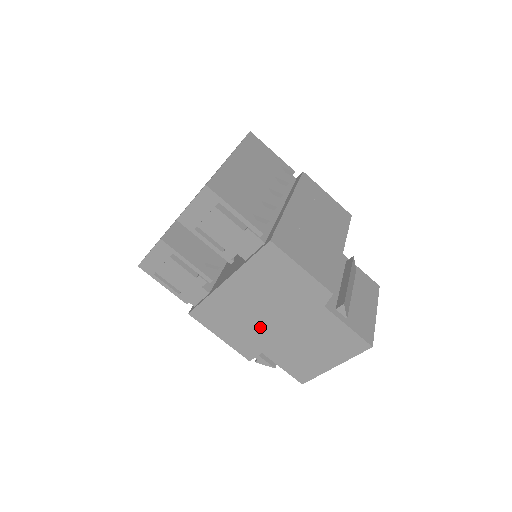
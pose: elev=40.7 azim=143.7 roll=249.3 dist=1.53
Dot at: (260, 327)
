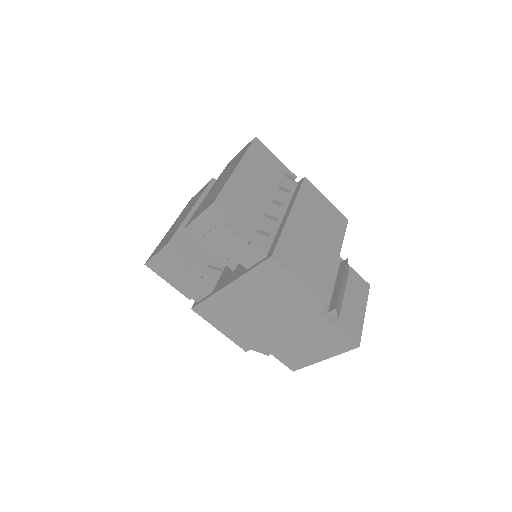
Dot at: (257, 325)
